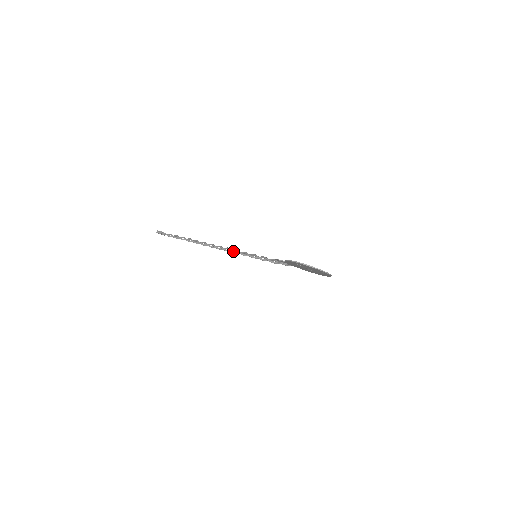
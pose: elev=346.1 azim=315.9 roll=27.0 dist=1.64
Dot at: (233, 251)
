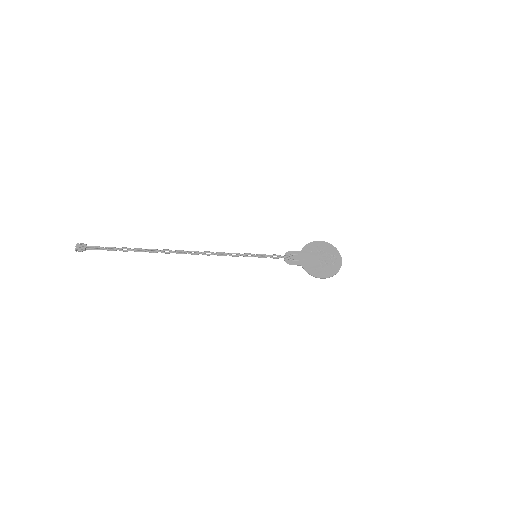
Dot at: (224, 252)
